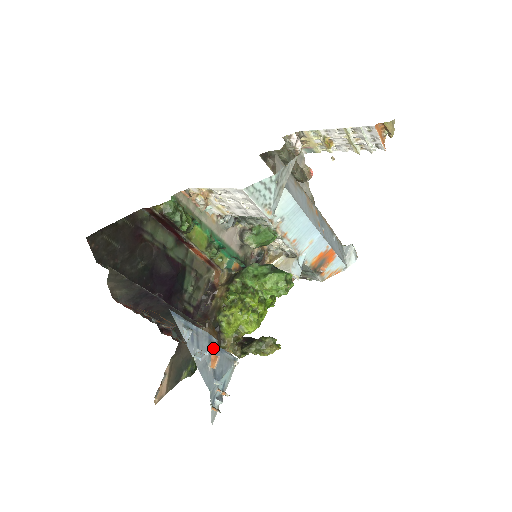
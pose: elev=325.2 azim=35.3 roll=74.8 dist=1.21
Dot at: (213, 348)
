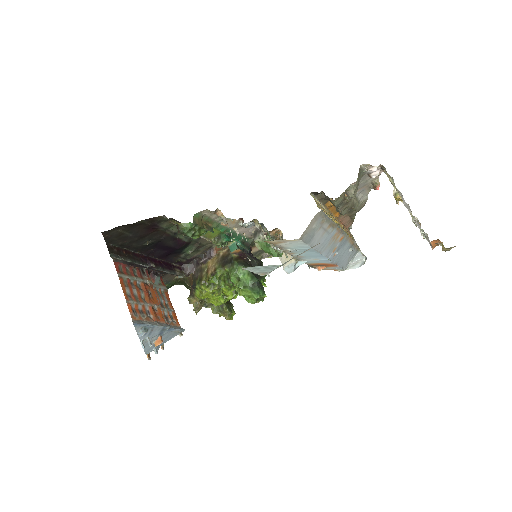
Dot at: (164, 331)
